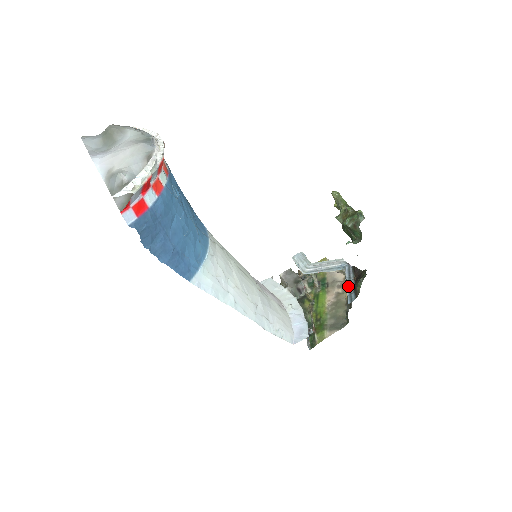
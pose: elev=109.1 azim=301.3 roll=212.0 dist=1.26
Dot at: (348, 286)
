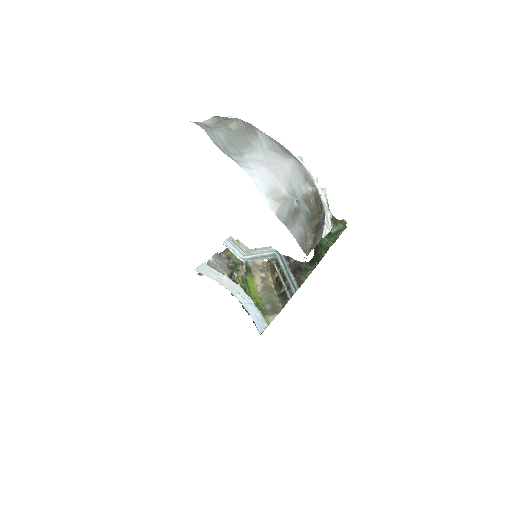
Dot at: (288, 275)
